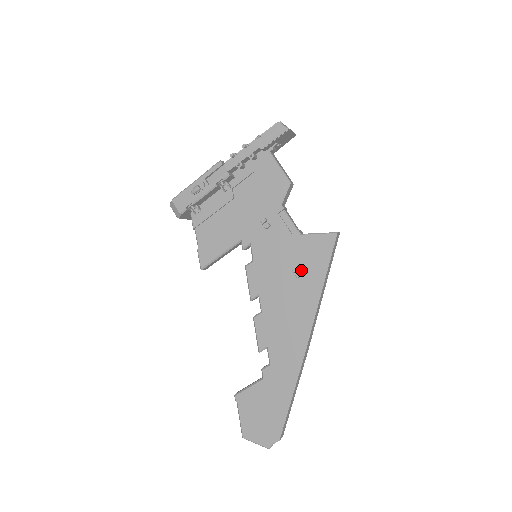
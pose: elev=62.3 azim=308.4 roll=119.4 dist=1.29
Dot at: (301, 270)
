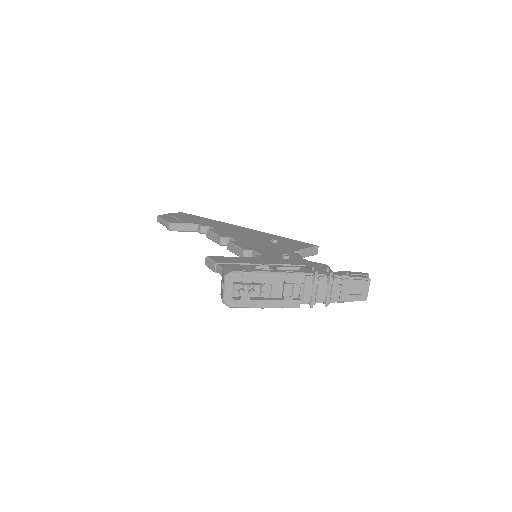
Dot at: occluded
